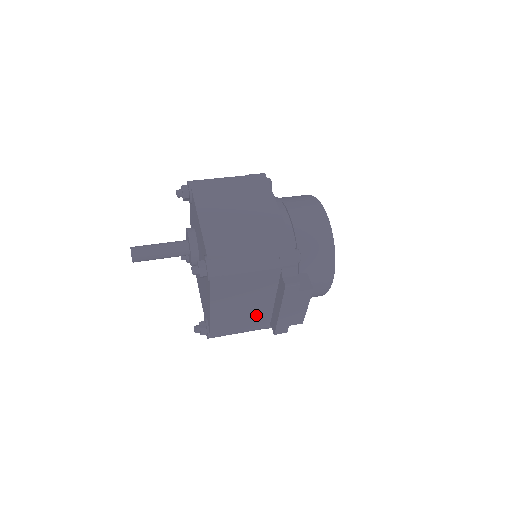
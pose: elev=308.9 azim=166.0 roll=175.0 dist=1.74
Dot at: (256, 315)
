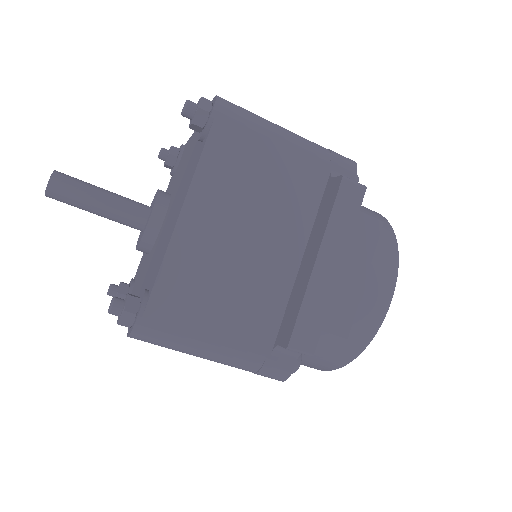
Dot at: (256, 292)
